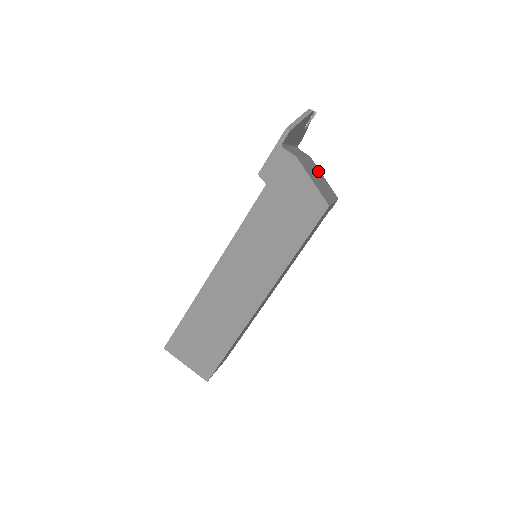
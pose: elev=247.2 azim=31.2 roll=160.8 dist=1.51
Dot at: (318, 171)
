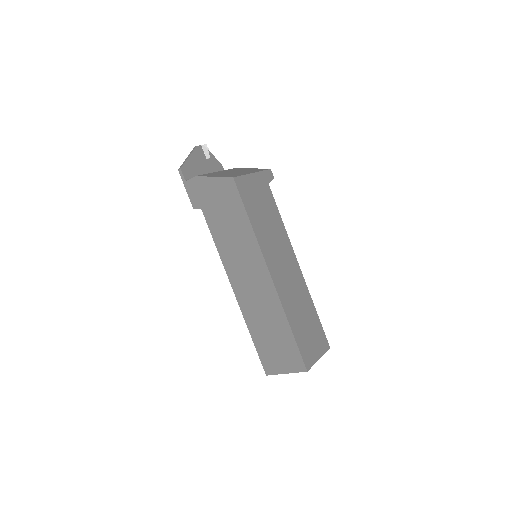
Dot at: (241, 169)
